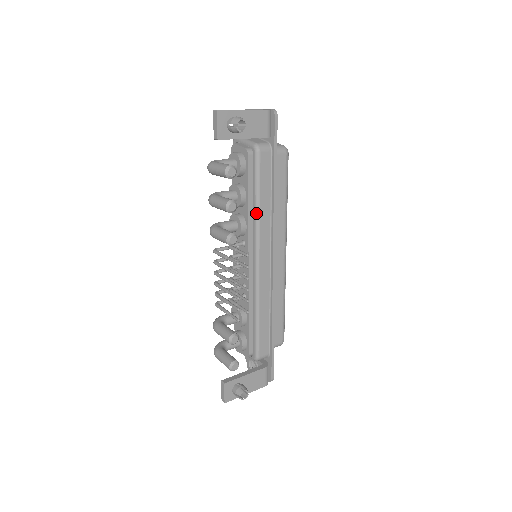
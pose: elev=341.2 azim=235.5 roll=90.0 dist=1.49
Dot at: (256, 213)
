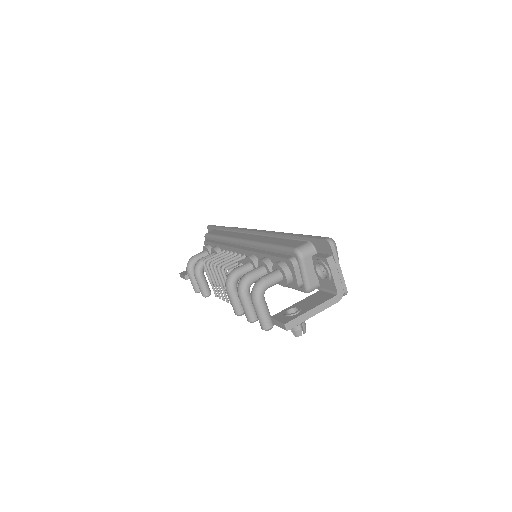
Dot at: occluded
